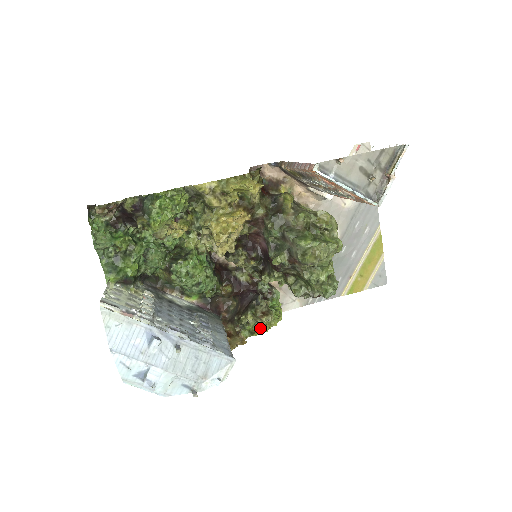
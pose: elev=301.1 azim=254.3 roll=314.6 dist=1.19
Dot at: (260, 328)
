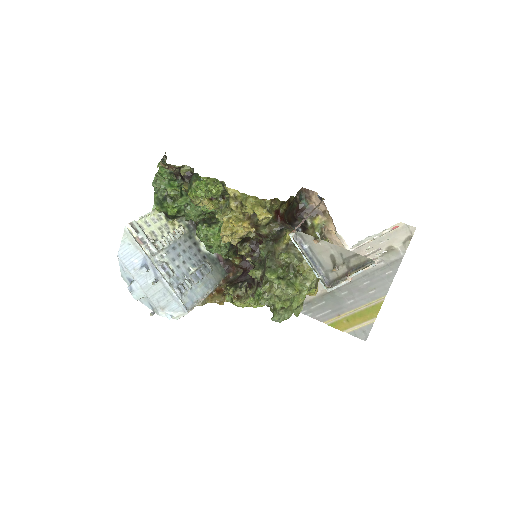
Dot at: (238, 302)
